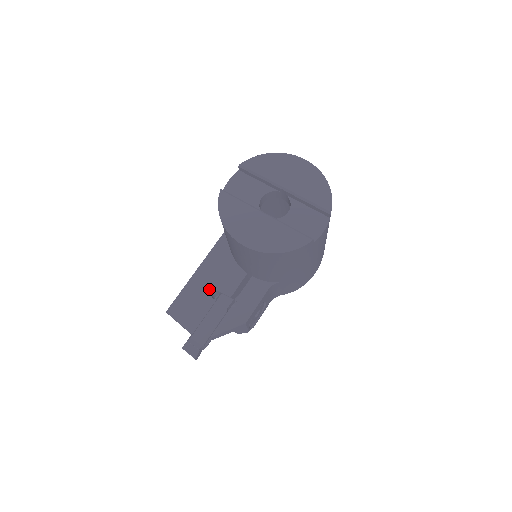
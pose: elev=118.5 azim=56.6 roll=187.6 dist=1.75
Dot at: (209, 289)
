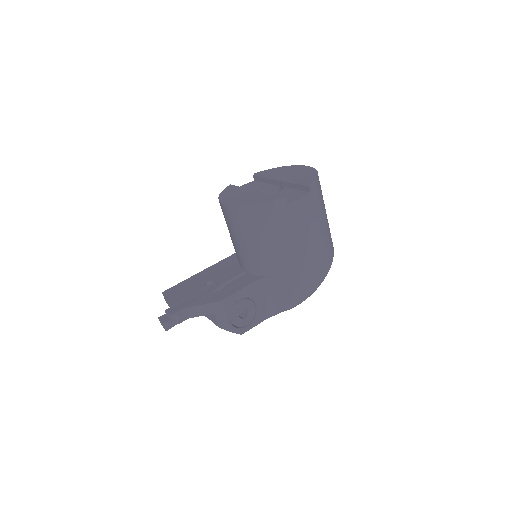
Dot at: (206, 280)
